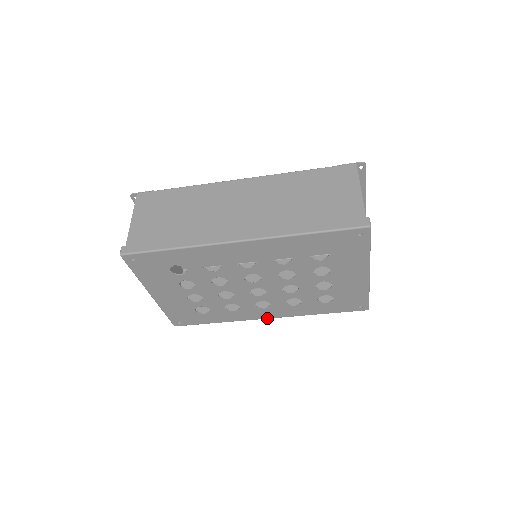
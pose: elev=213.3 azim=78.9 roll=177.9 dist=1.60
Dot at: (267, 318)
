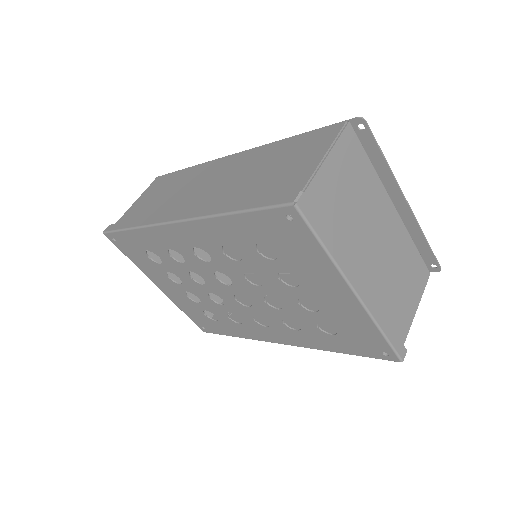
Dot at: (280, 343)
